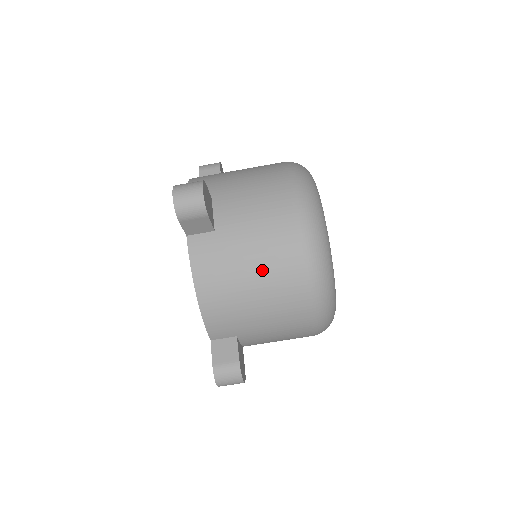
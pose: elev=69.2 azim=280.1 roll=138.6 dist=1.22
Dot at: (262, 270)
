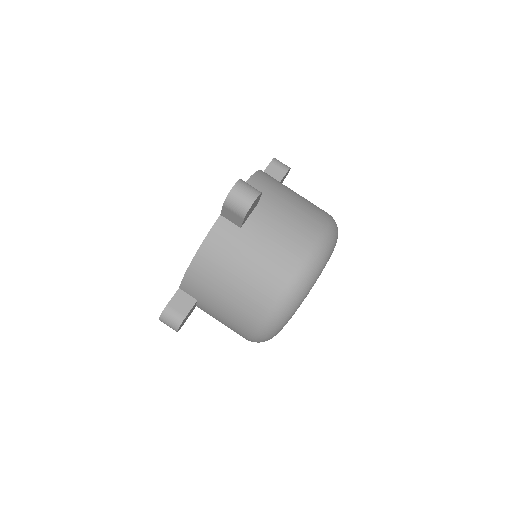
Dot at: (248, 279)
